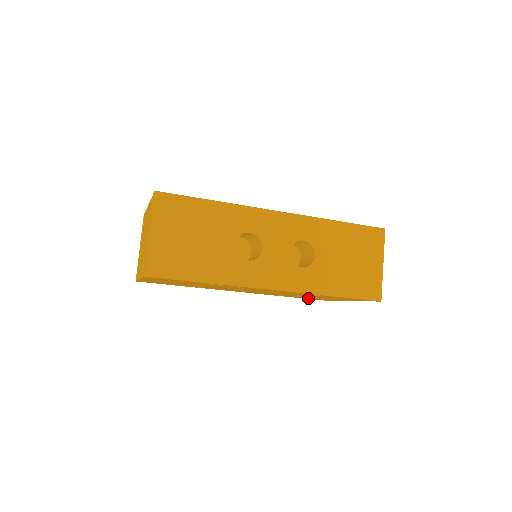
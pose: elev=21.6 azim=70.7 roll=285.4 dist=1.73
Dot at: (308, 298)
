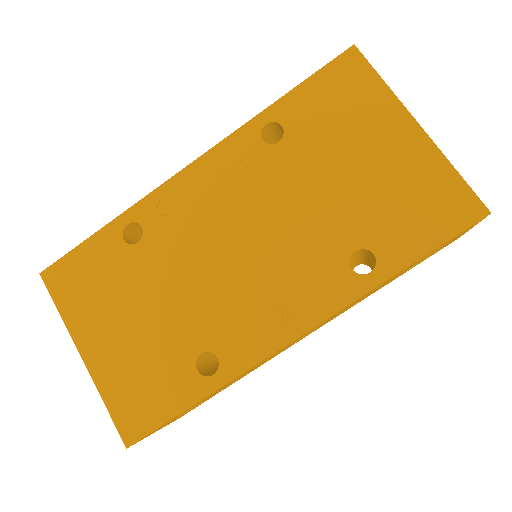
Dot at: (420, 226)
